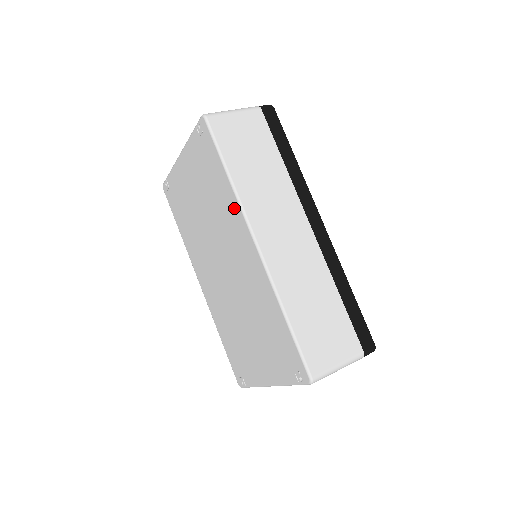
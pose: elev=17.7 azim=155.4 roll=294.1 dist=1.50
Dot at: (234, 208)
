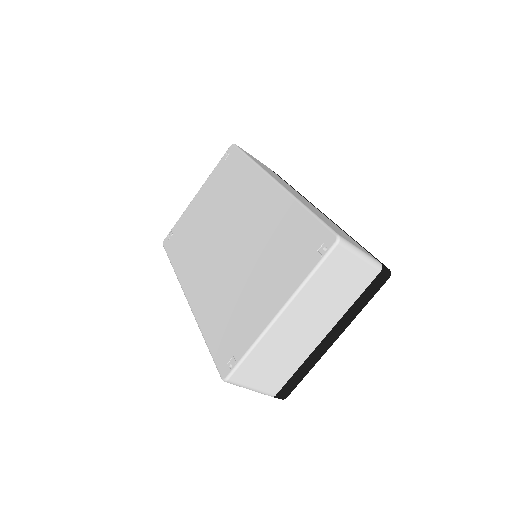
Dot at: (253, 175)
